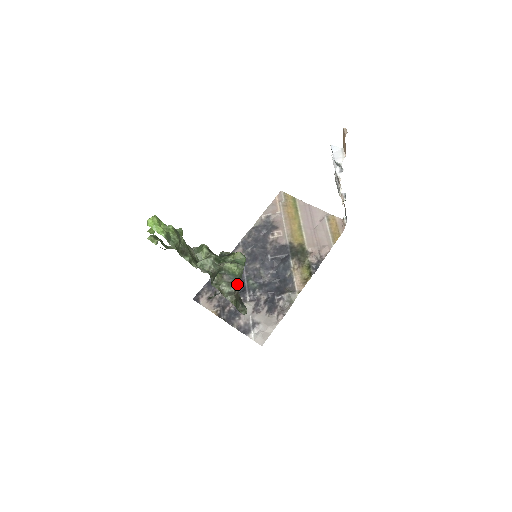
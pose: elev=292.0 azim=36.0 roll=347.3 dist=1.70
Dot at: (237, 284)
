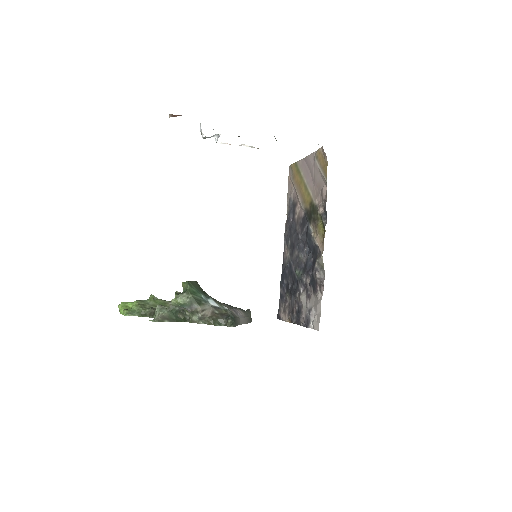
Dot at: (197, 308)
